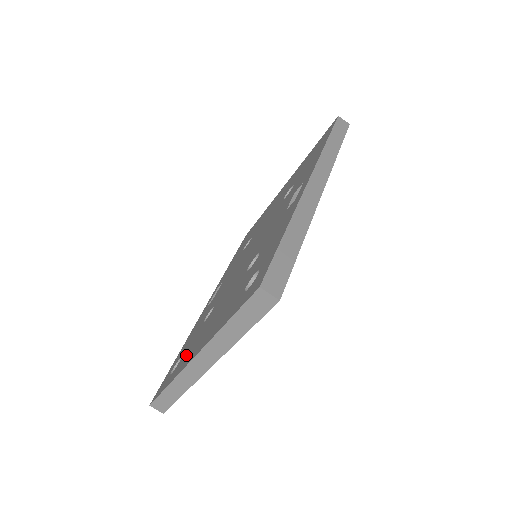
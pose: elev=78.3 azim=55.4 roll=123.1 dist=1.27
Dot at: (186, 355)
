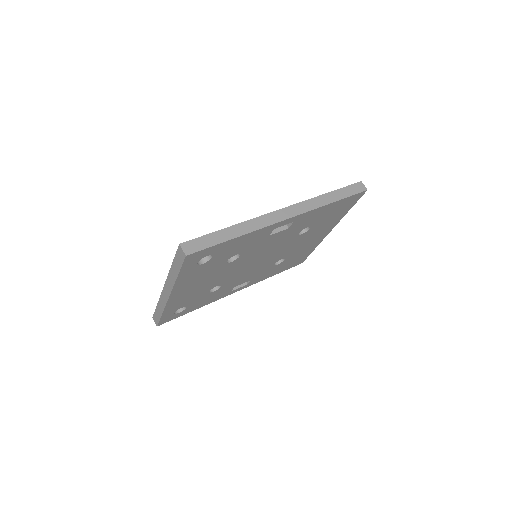
Dot at: occluded
